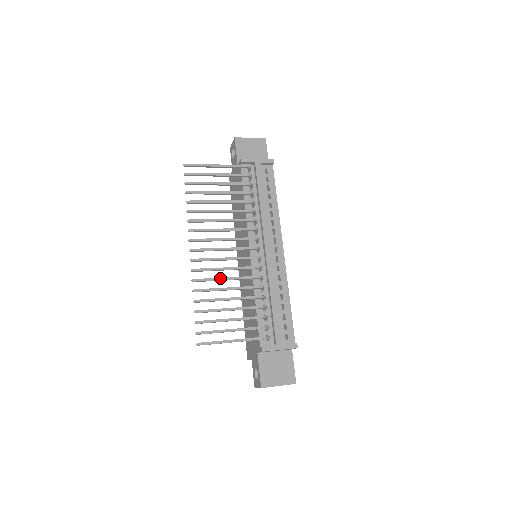
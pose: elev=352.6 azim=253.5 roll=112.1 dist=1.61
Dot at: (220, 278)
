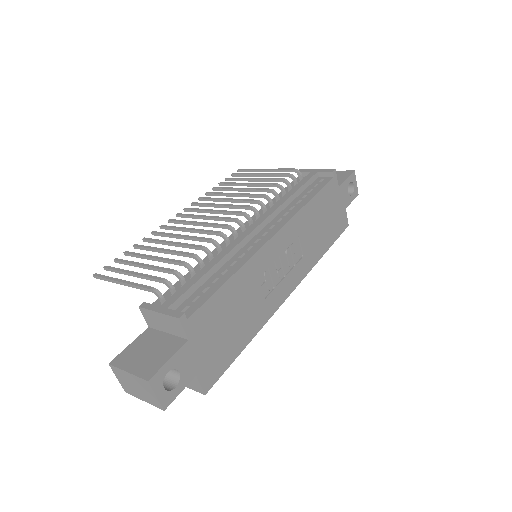
Dot at: (175, 234)
